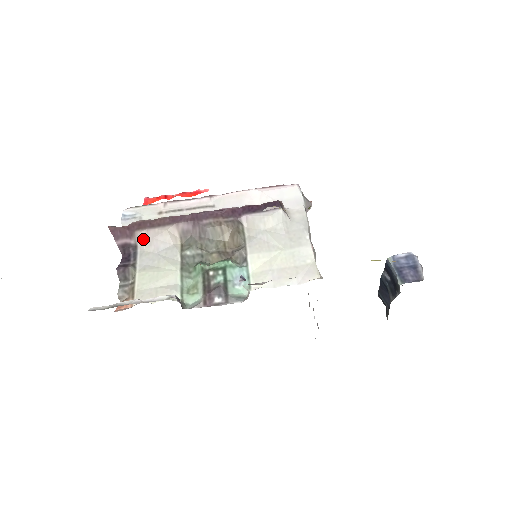
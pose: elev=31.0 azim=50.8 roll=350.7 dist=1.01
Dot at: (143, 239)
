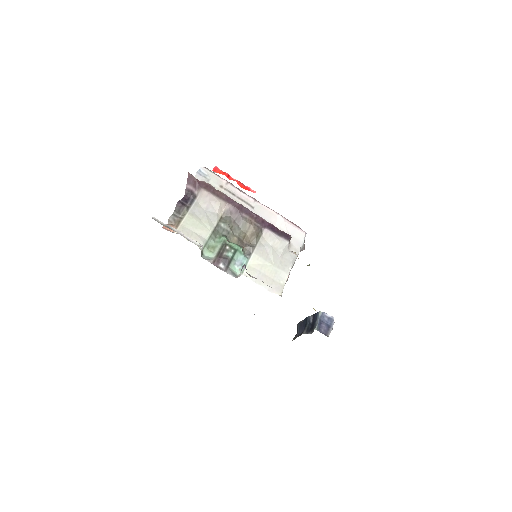
Dot at: (203, 196)
